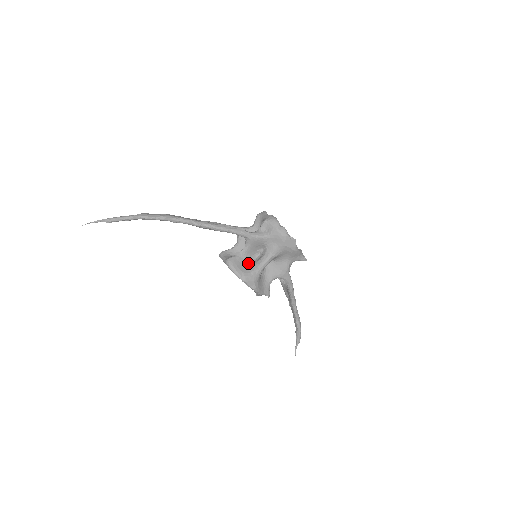
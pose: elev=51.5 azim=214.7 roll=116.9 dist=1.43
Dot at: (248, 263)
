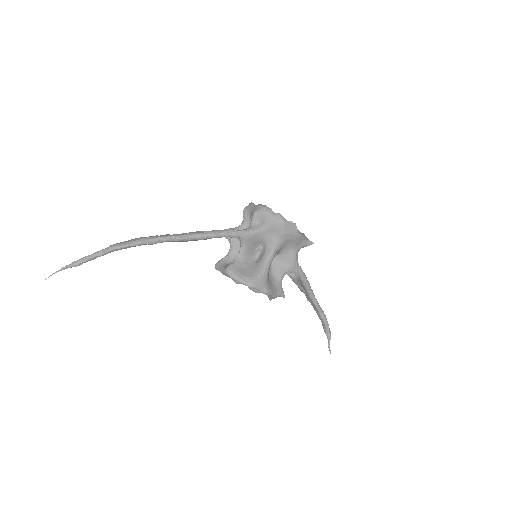
Dot at: (250, 266)
